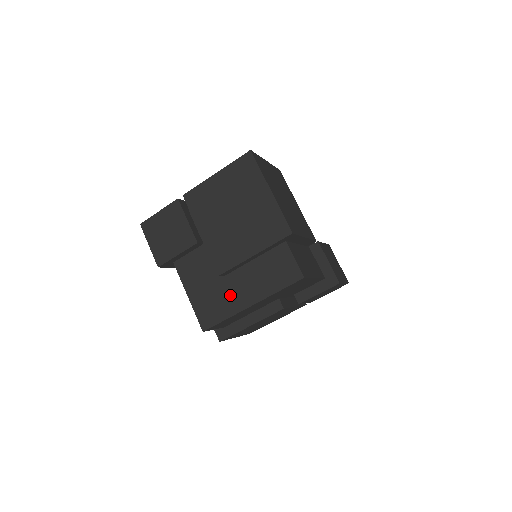
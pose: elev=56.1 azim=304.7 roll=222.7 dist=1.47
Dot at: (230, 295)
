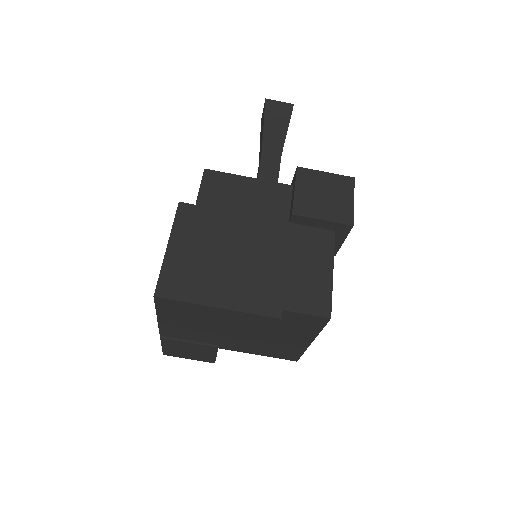
Dot at: (286, 345)
